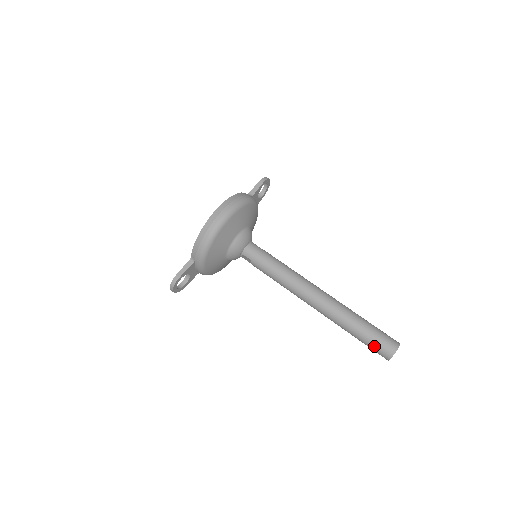
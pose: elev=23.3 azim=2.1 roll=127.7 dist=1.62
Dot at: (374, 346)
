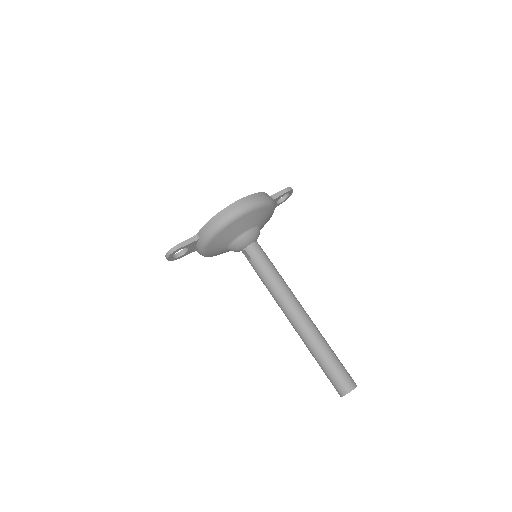
Dot at: (333, 379)
